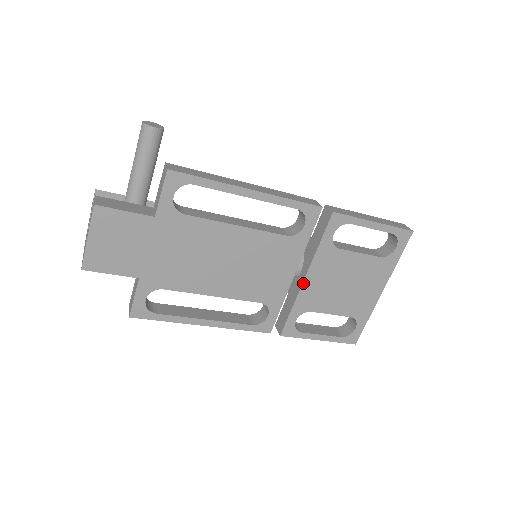
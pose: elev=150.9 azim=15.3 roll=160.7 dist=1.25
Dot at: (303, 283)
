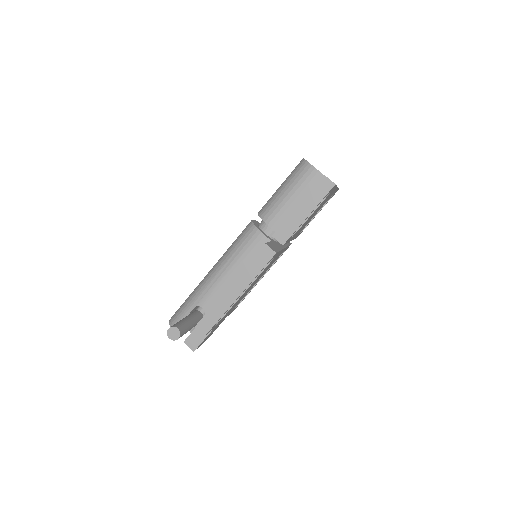
Dot at: occluded
